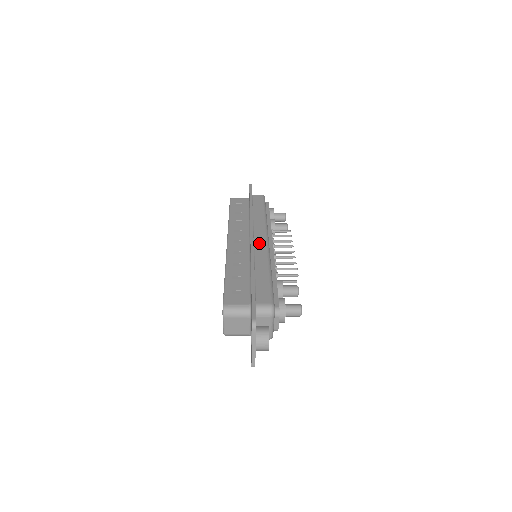
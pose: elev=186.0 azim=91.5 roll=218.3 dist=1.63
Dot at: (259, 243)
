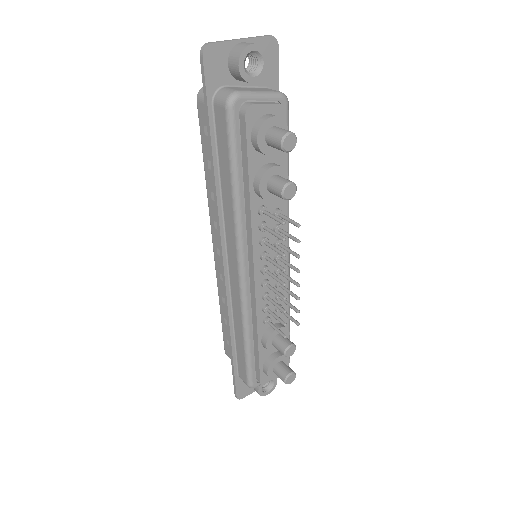
Dot at: (233, 280)
